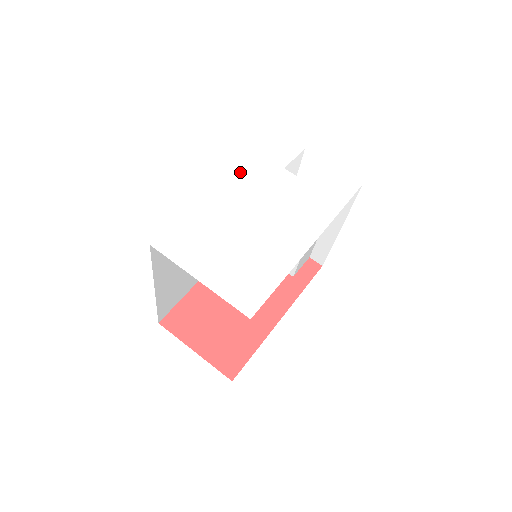
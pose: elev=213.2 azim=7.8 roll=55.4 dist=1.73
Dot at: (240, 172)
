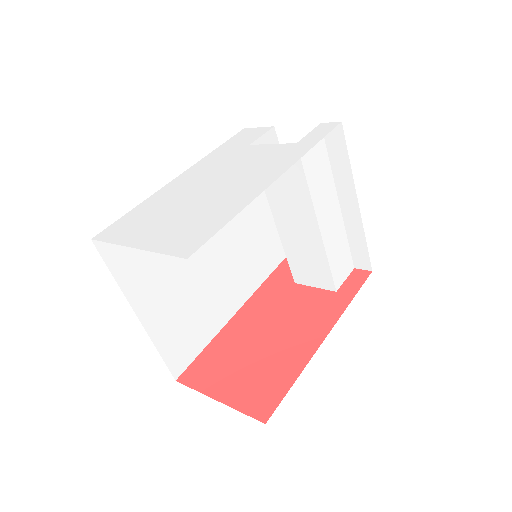
Dot at: (201, 163)
